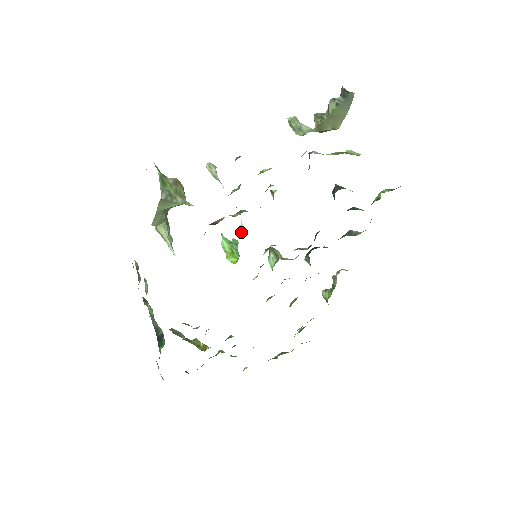
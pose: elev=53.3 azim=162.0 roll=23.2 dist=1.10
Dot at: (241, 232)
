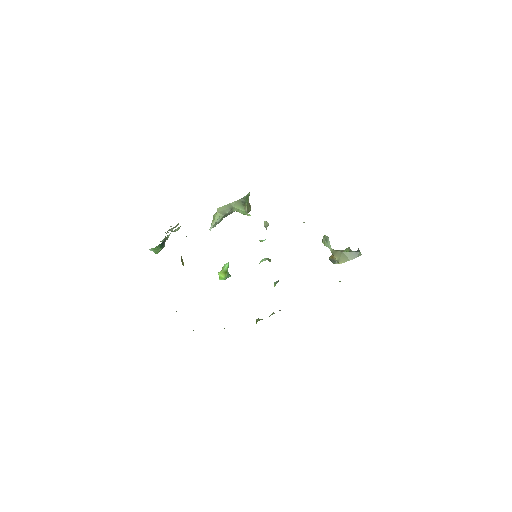
Dot at: (261, 241)
